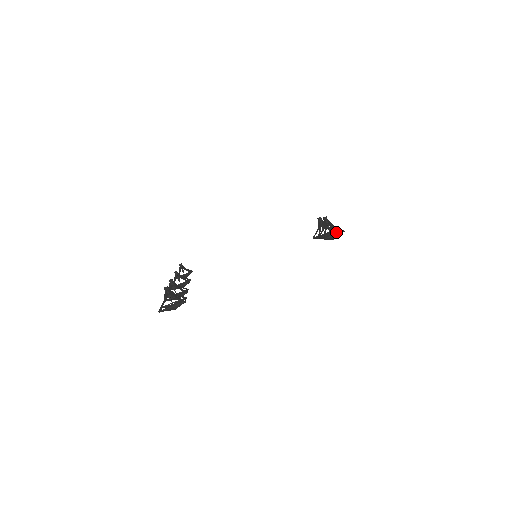
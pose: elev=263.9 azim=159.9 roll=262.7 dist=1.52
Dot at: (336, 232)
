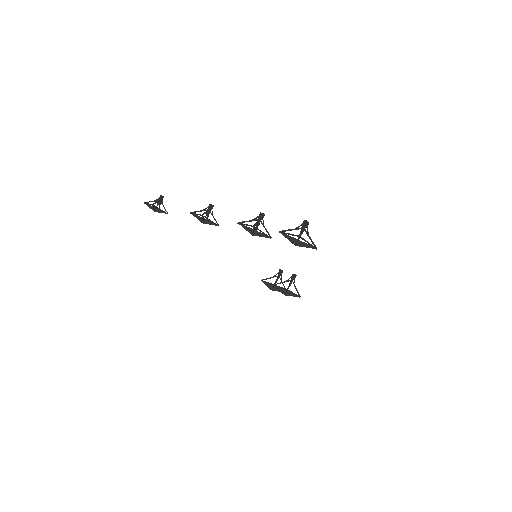
Dot at: occluded
